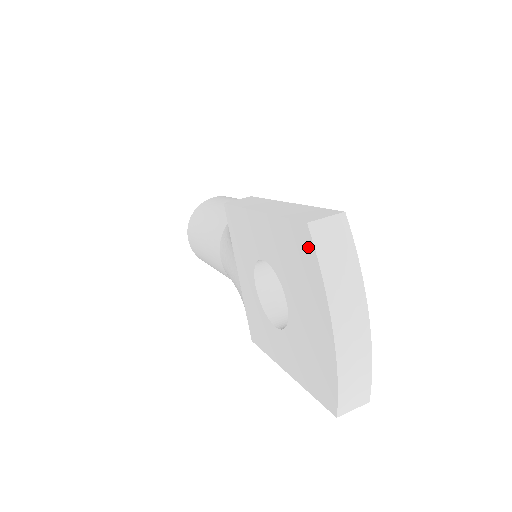
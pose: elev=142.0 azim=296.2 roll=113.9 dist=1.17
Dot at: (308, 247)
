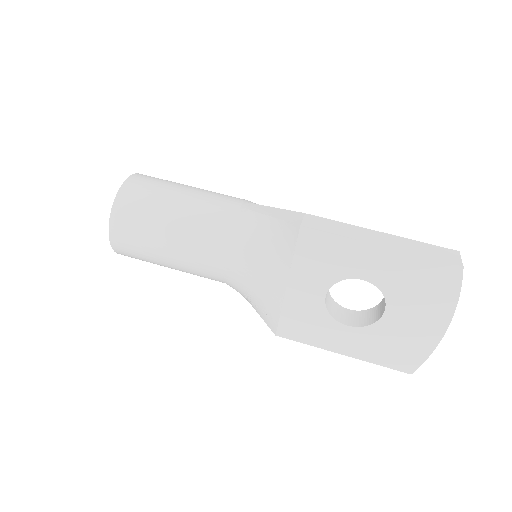
Dot at: (453, 280)
